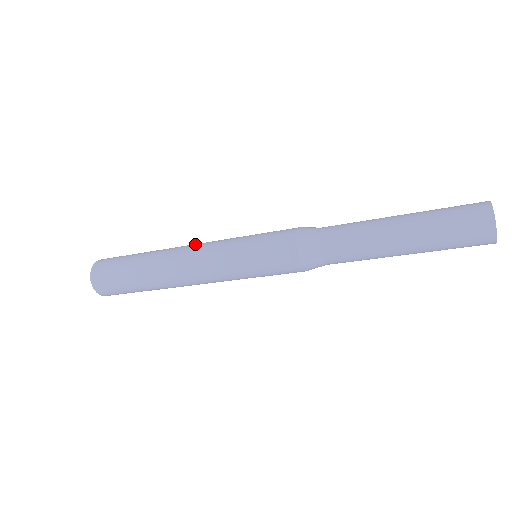
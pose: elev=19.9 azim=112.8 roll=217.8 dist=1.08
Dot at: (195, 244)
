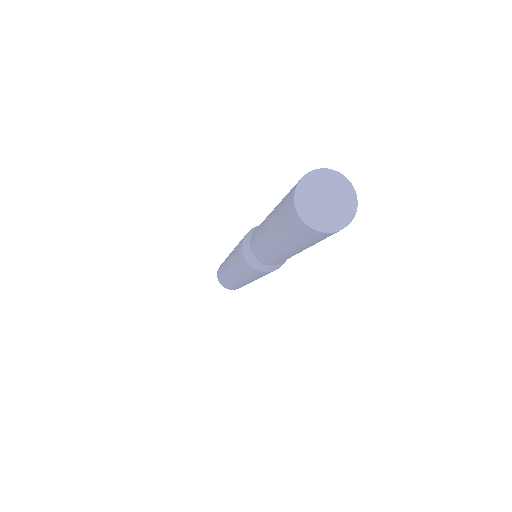
Dot at: occluded
